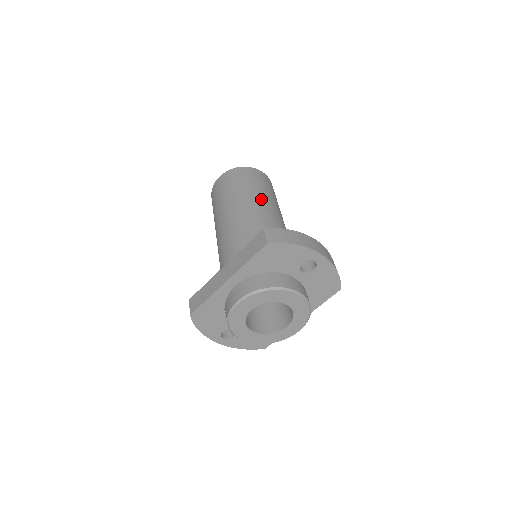
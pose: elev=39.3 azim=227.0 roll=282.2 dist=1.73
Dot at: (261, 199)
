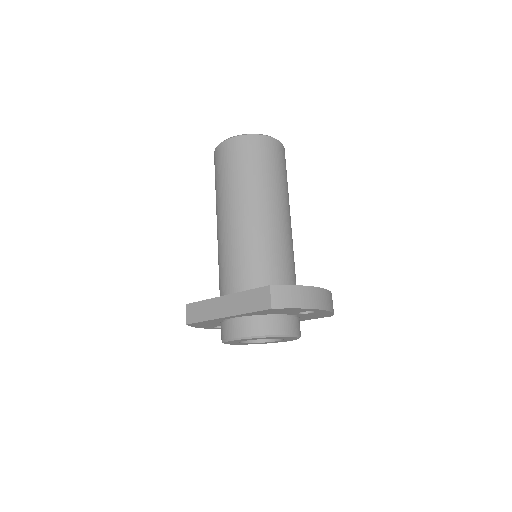
Dot at: (270, 196)
